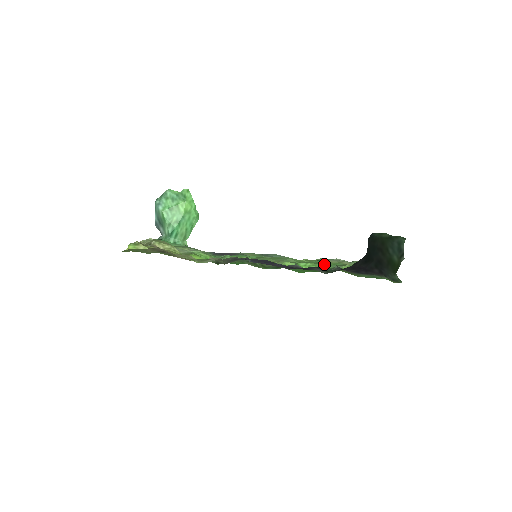
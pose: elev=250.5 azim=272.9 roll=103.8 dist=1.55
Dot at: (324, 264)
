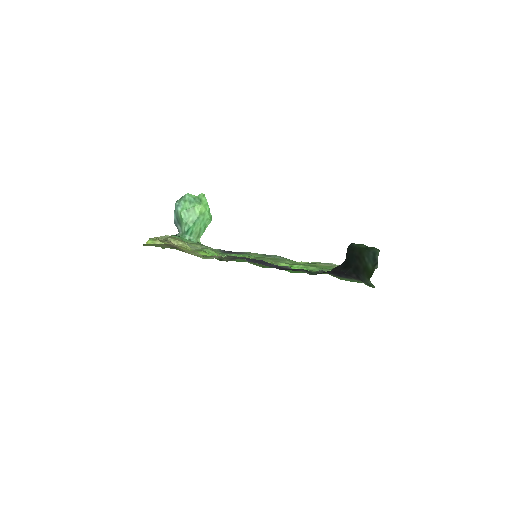
Dot at: (315, 267)
